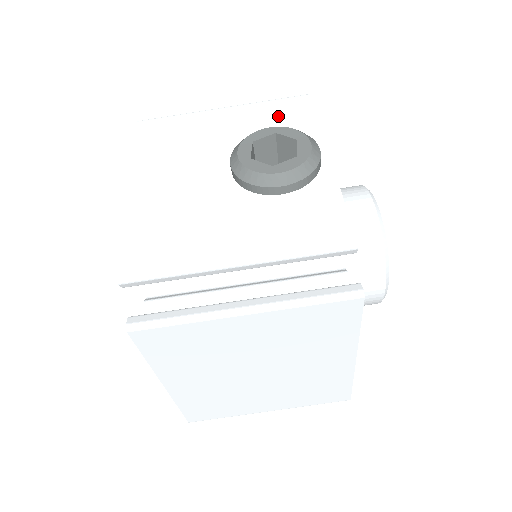
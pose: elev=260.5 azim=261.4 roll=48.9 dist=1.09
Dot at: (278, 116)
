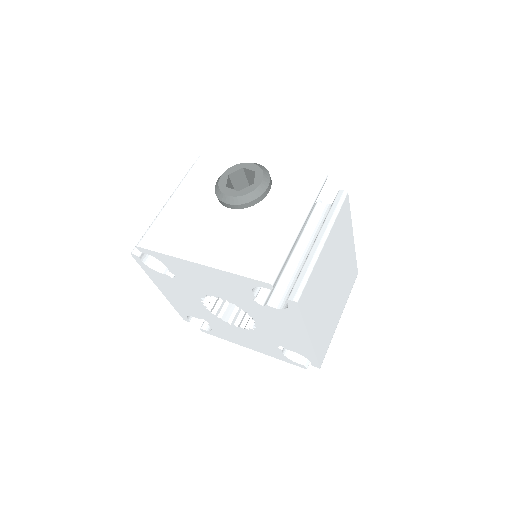
Dot at: (205, 174)
